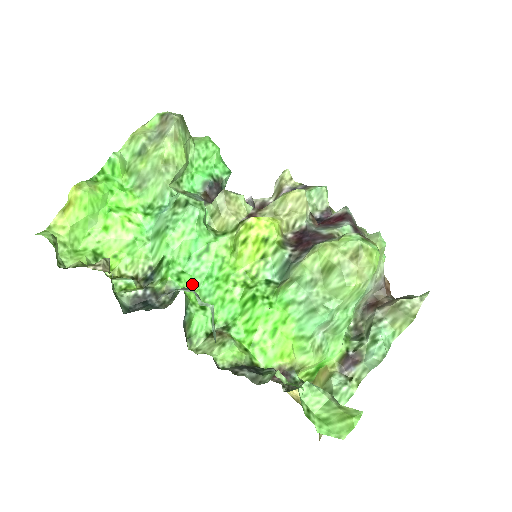
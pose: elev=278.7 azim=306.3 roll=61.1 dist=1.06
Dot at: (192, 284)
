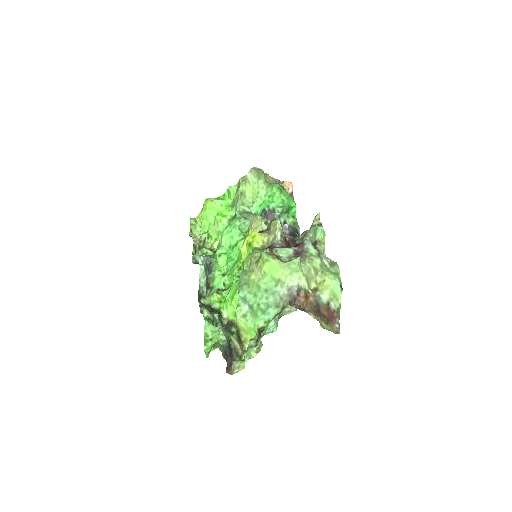
Dot at: (226, 261)
